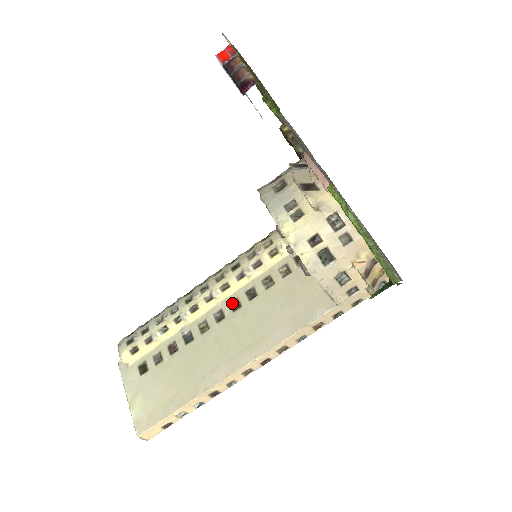
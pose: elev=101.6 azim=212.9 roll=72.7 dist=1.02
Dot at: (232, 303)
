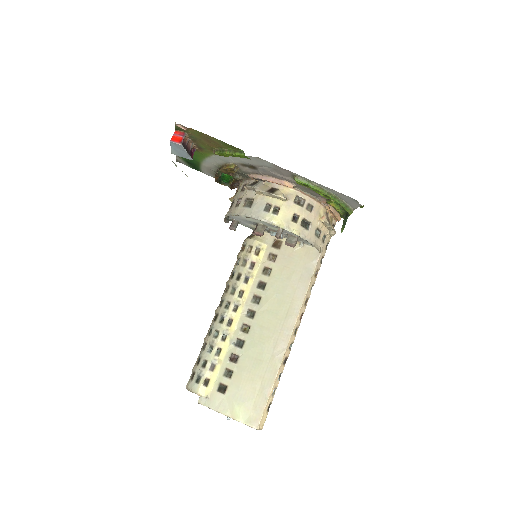
Dot at: (253, 300)
